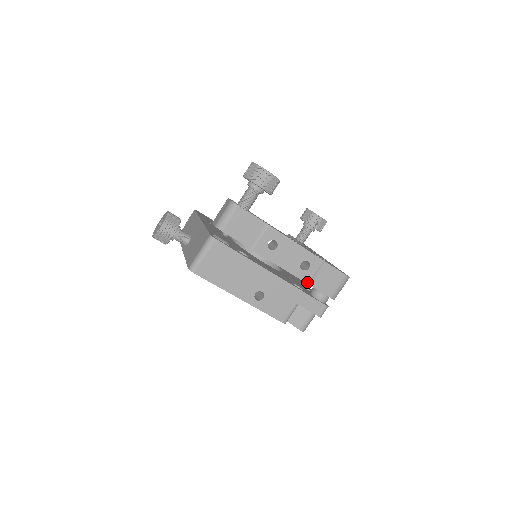
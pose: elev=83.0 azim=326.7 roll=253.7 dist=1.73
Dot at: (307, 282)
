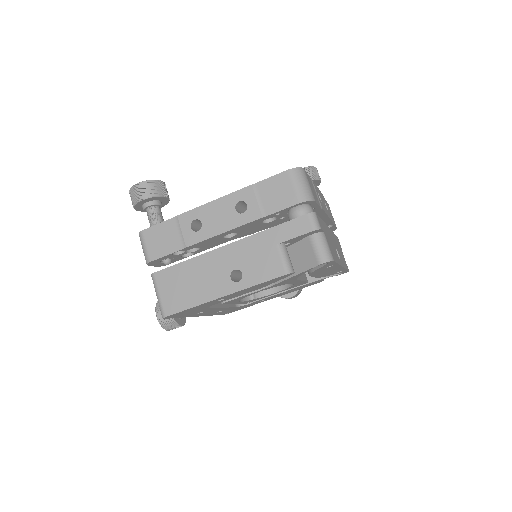
Dot at: (260, 217)
